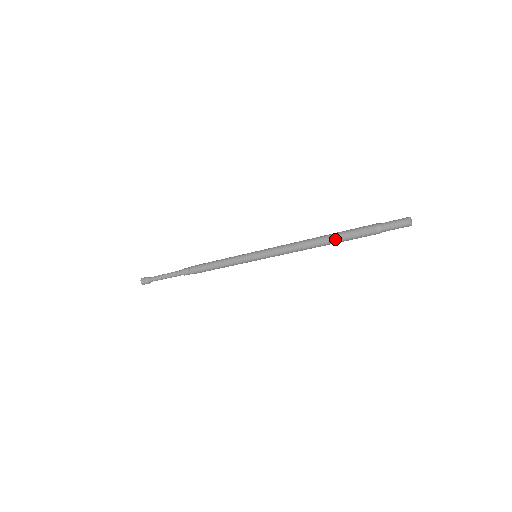
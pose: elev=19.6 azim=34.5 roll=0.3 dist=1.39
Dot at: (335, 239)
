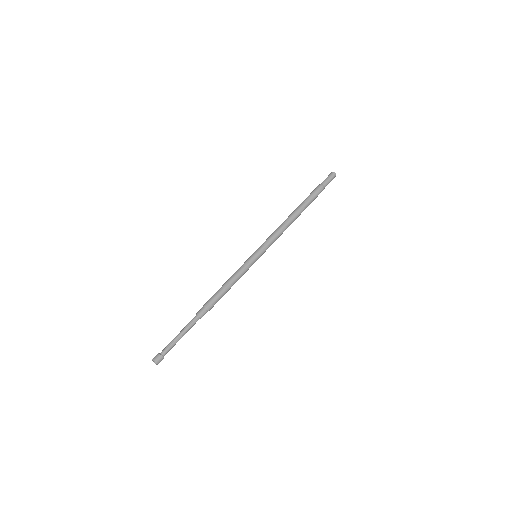
Dot at: (302, 205)
